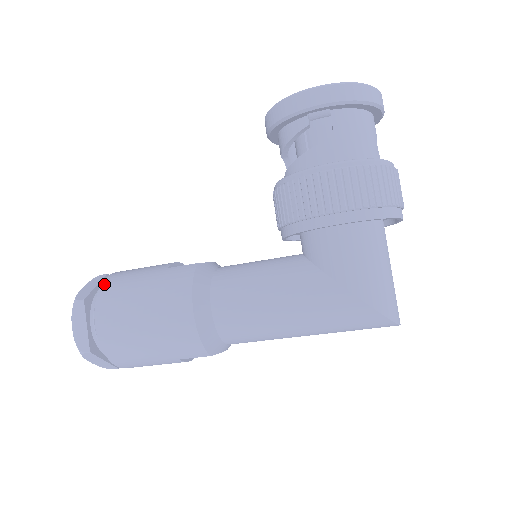
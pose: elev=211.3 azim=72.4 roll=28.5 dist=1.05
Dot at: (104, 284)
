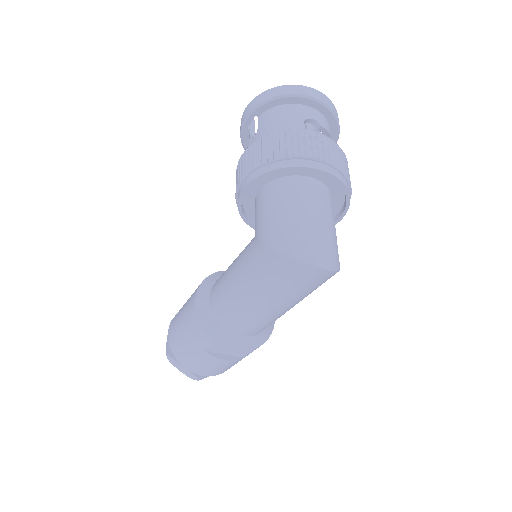
Dot at: occluded
